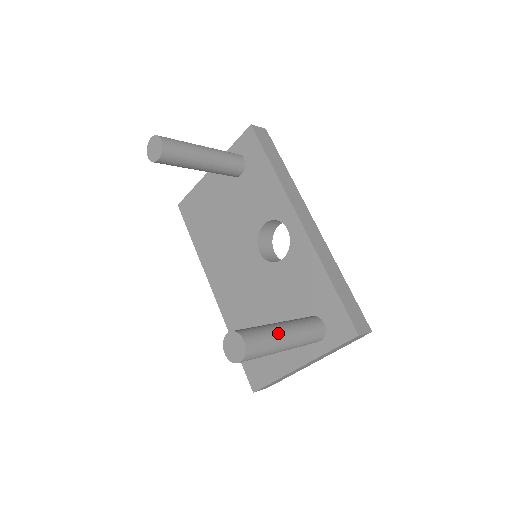
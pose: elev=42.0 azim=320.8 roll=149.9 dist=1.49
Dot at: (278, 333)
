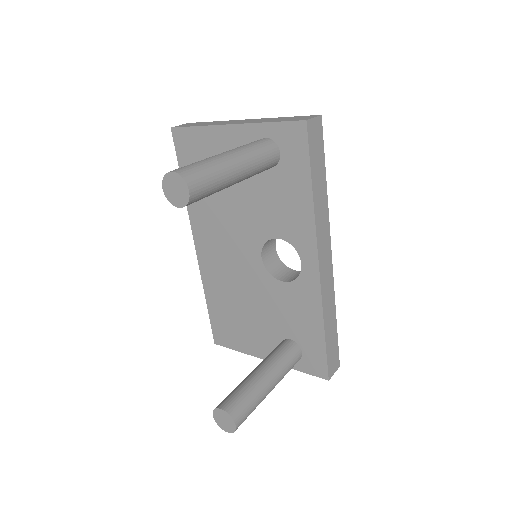
Dot at: (264, 395)
